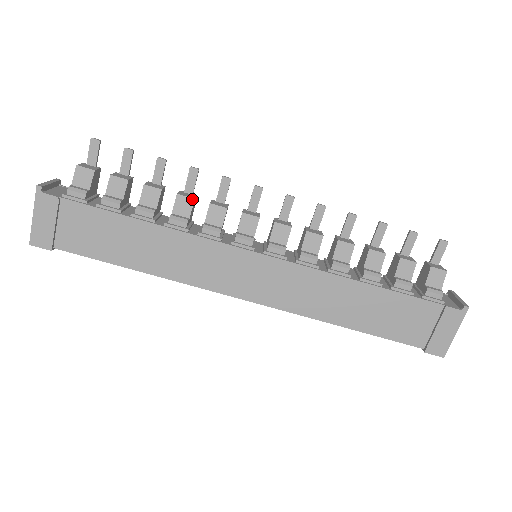
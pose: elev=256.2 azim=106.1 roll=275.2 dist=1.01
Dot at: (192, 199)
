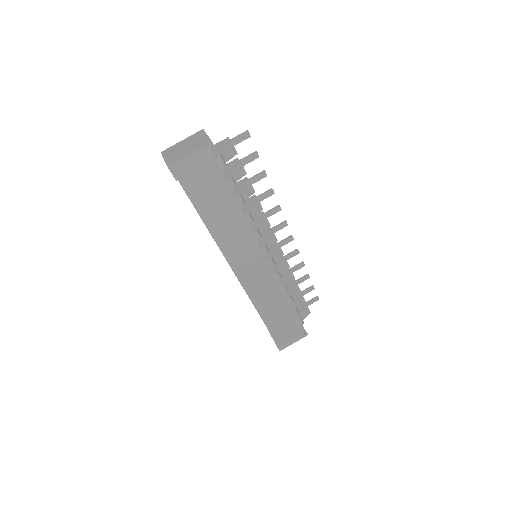
Dot at: (262, 209)
